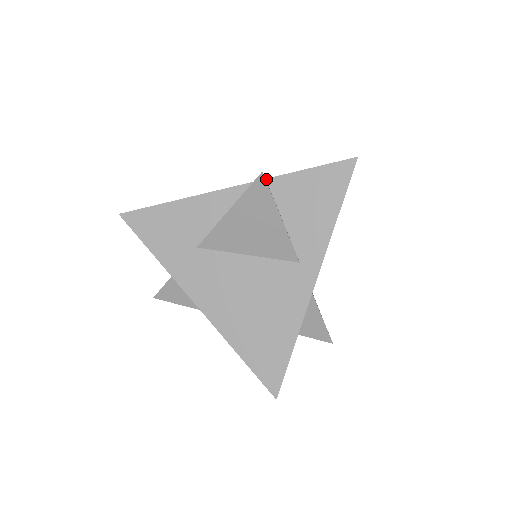
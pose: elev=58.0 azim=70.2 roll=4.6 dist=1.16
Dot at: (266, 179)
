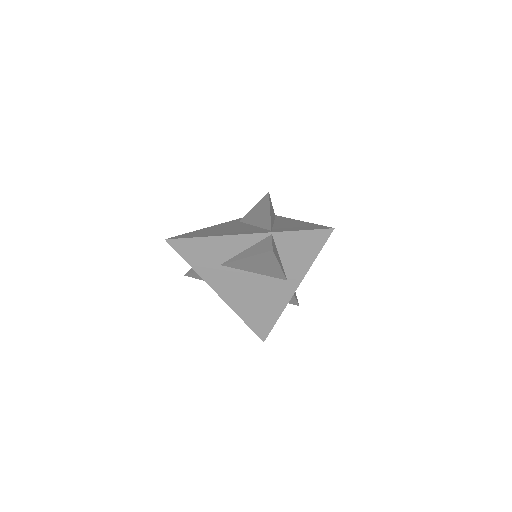
Dot at: (271, 233)
